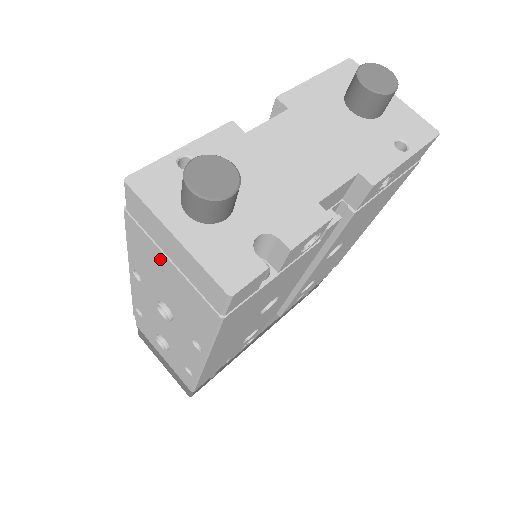
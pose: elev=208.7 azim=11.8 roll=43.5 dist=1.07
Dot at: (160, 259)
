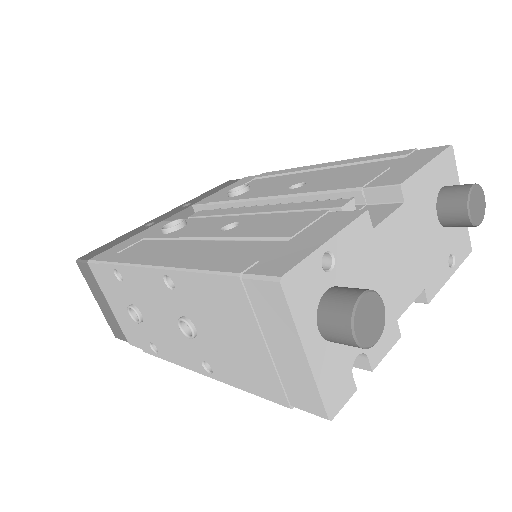
Dot at: (248, 330)
